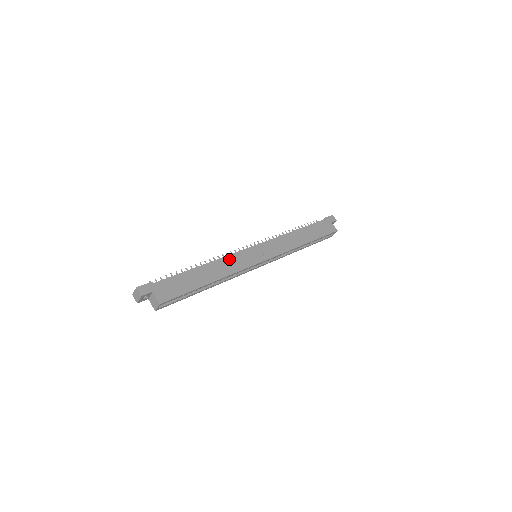
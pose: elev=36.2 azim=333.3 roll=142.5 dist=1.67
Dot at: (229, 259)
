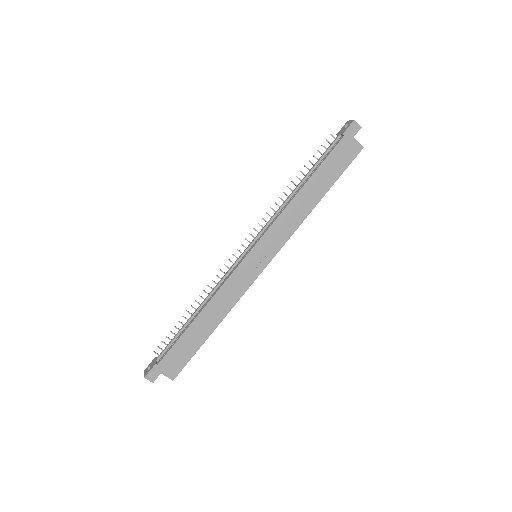
Dot at: (225, 290)
